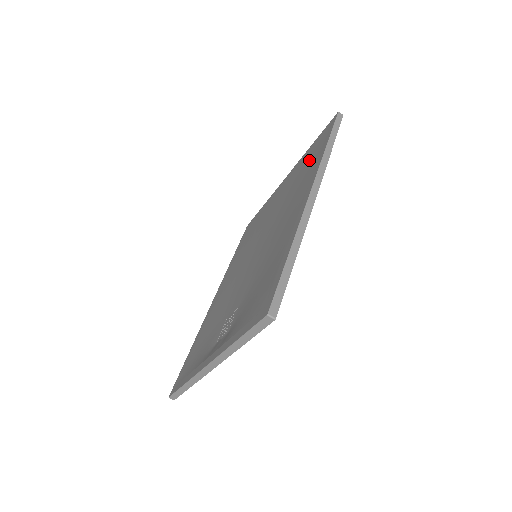
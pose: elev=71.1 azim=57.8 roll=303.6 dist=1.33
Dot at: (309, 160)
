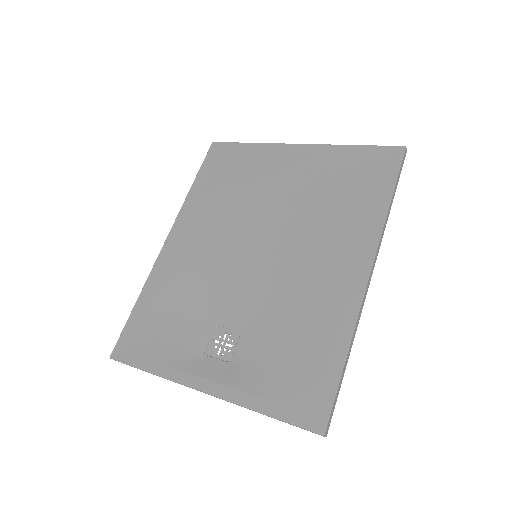
Dot at: (353, 183)
